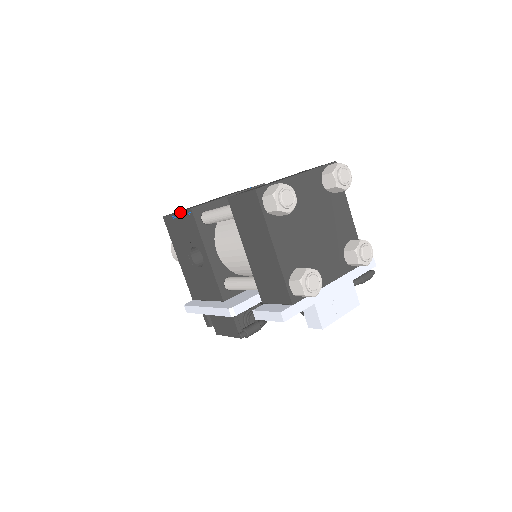
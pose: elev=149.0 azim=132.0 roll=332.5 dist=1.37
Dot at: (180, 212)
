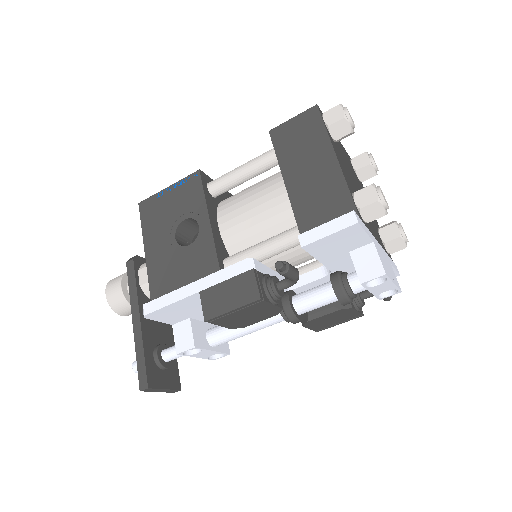
Dot at: (176, 182)
